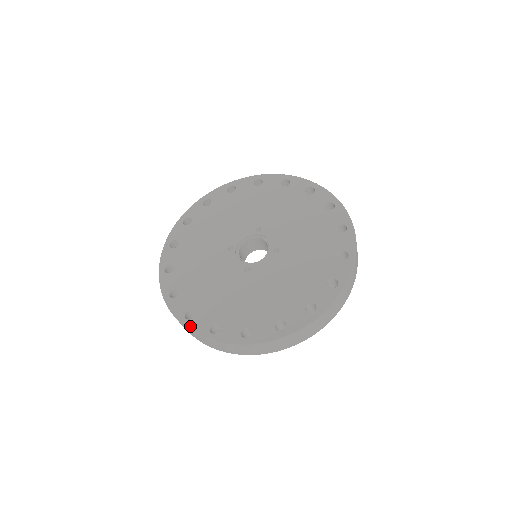
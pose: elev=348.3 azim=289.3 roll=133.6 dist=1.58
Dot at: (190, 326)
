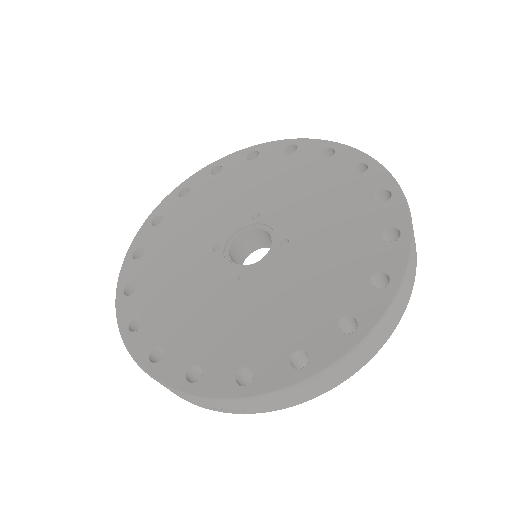
Dot at: (156, 373)
